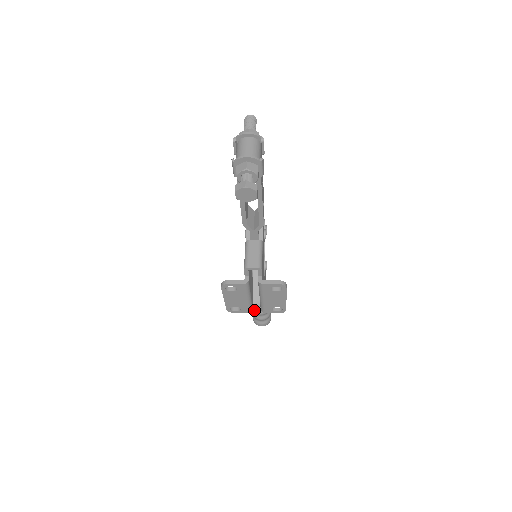
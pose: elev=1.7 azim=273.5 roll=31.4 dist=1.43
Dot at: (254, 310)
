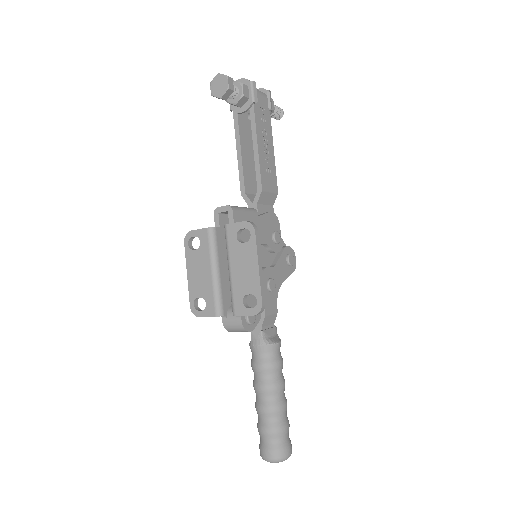
Dot at: (256, 402)
